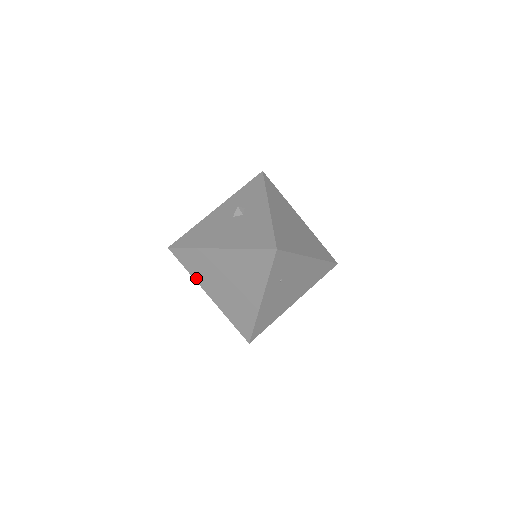
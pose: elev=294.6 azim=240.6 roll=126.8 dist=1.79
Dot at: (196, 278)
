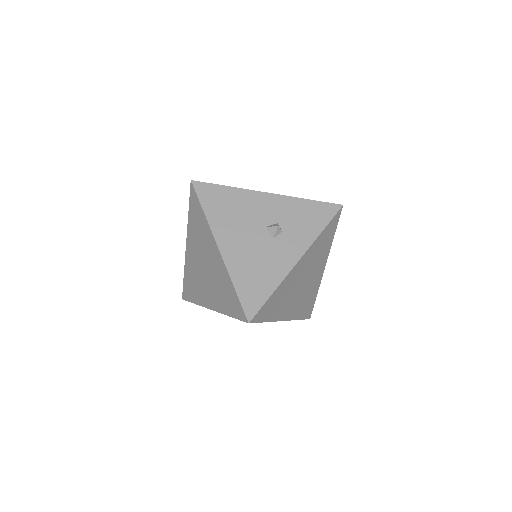
Dot at: (189, 225)
